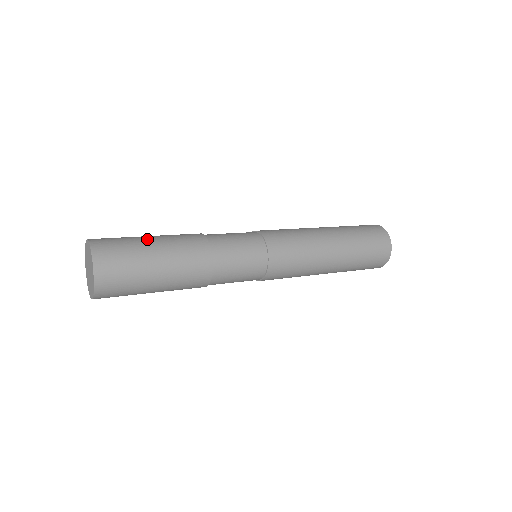
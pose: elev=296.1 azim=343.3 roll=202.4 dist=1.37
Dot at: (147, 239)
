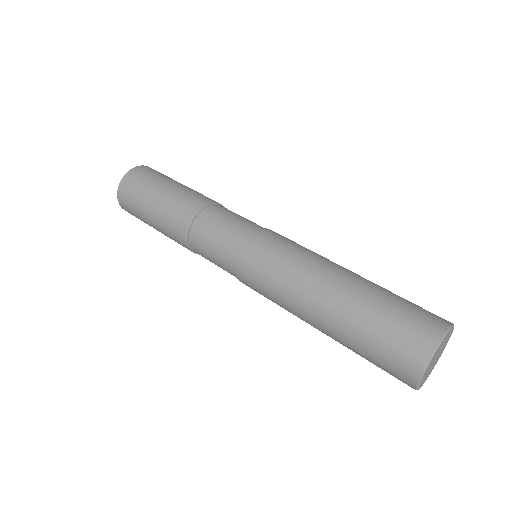
Dot at: (172, 182)
